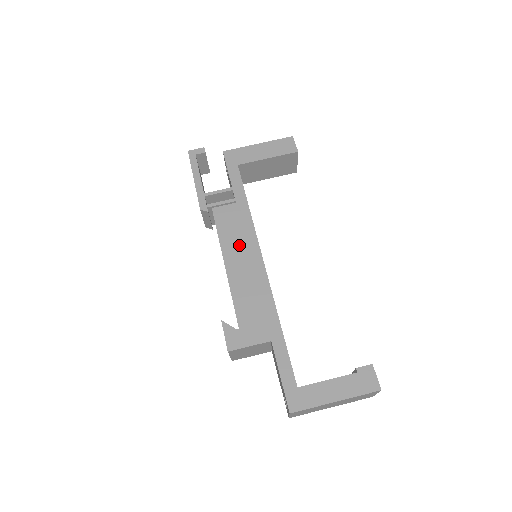
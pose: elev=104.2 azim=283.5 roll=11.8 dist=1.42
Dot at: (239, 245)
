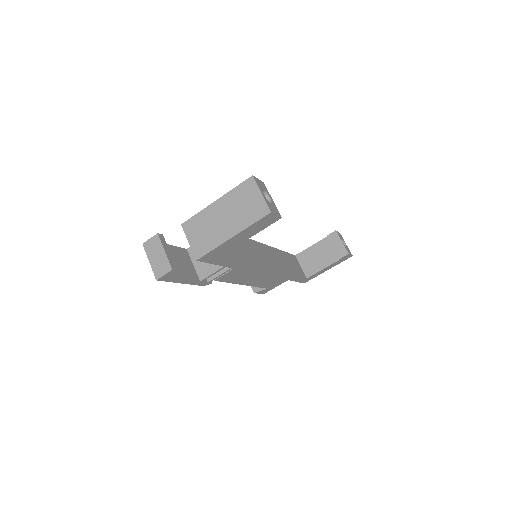
Dot at: (250, 277)
